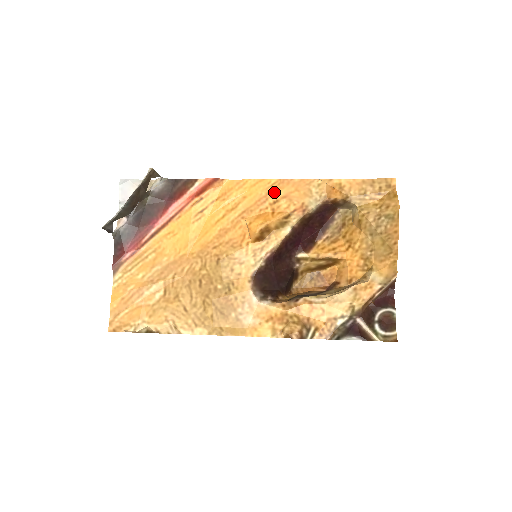
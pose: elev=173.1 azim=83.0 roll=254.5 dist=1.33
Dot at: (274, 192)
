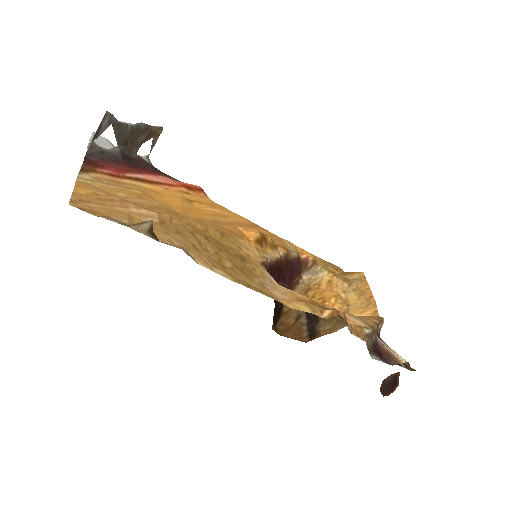
Dot at: (256, 227)
